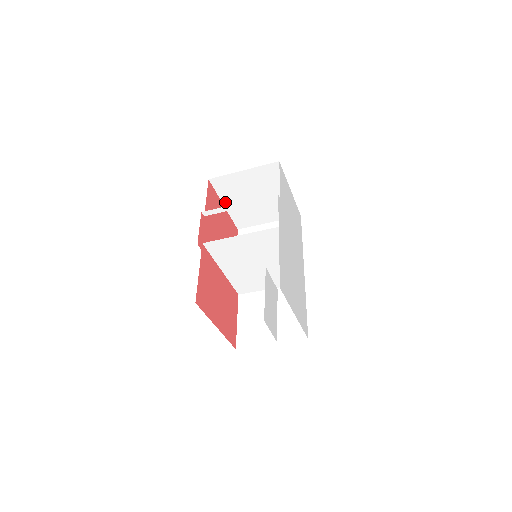
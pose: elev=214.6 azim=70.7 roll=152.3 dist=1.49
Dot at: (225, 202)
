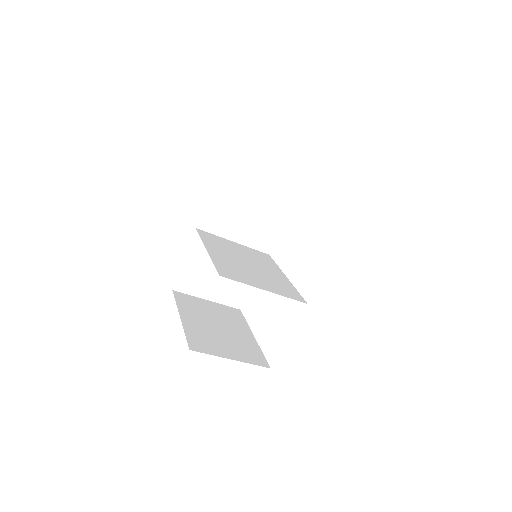
Dot at: occluded
